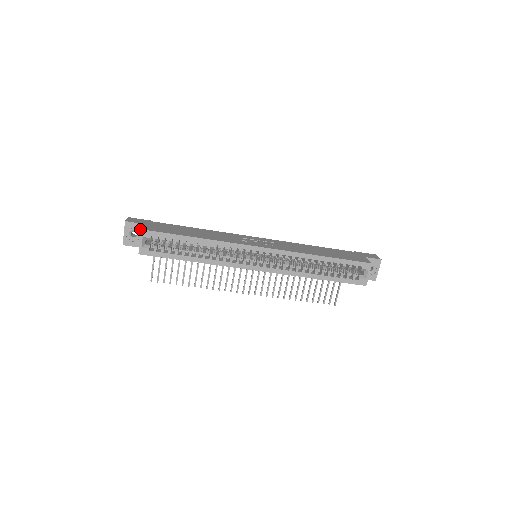
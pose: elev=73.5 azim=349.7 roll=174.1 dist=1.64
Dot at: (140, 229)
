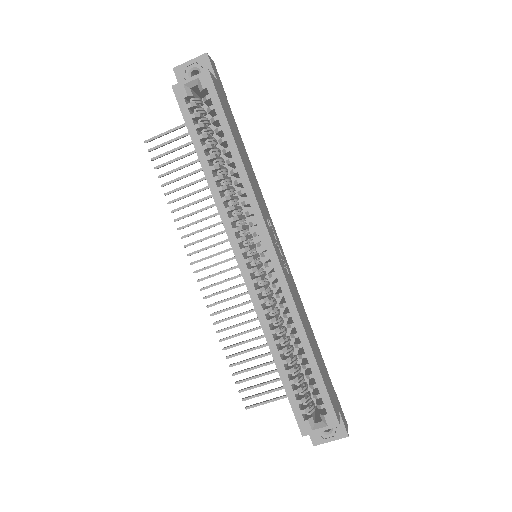
Dot at: occluded
